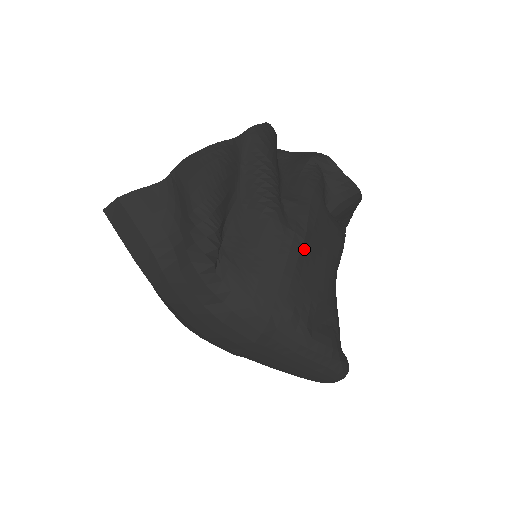
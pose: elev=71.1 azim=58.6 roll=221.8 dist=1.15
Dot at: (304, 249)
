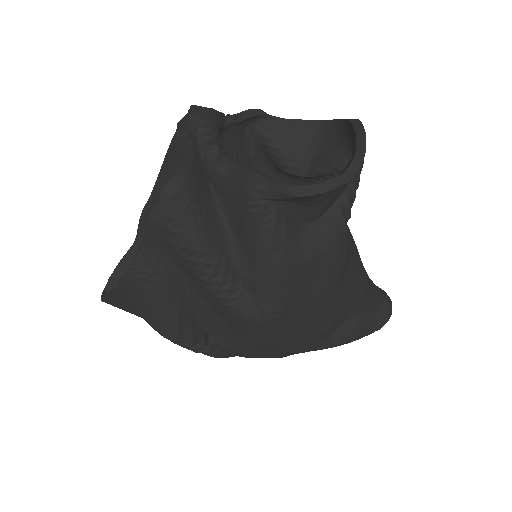
Dot at: (285, 318)
